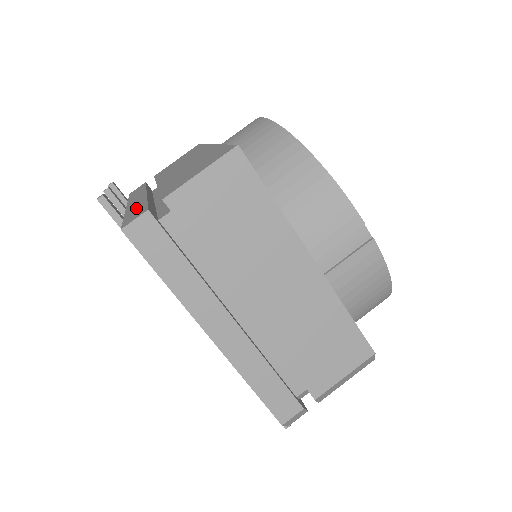
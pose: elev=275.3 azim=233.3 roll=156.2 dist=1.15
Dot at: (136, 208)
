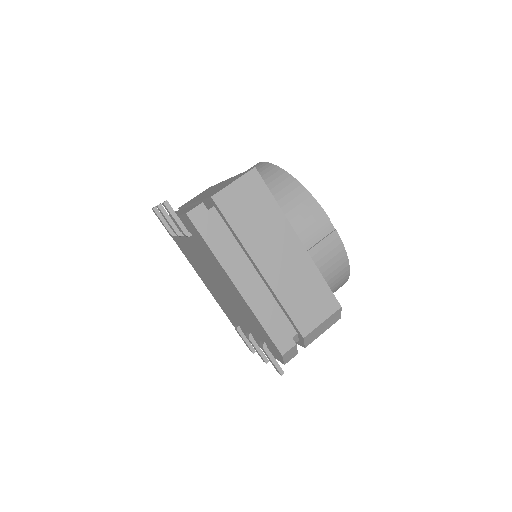
Dot at: occluded
